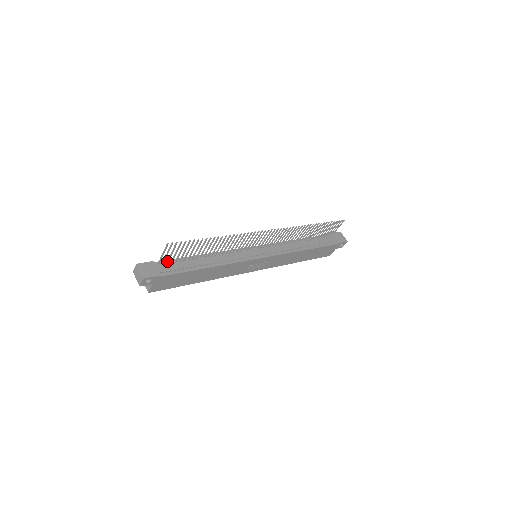
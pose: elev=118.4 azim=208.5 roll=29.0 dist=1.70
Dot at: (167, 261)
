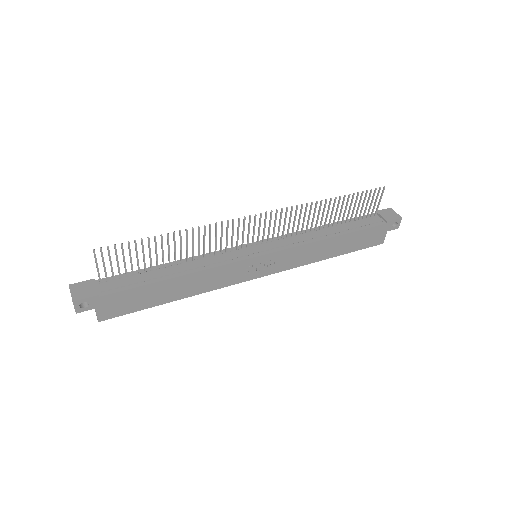
Dot at: (112, 276)
